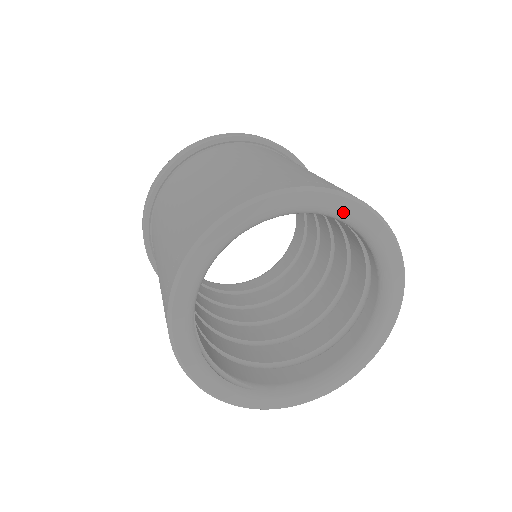
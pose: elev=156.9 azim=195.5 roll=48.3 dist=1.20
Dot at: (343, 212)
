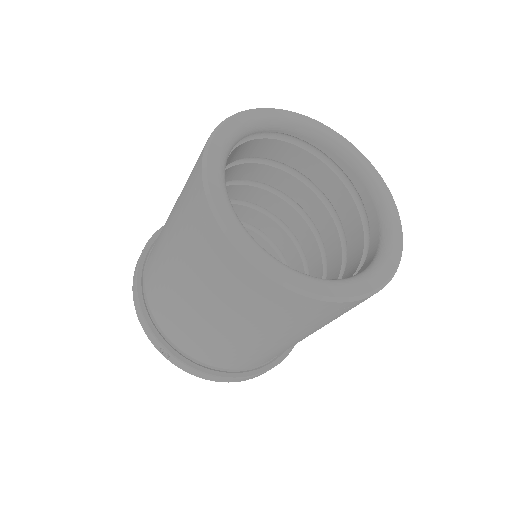
Dot at: (323, 131)
